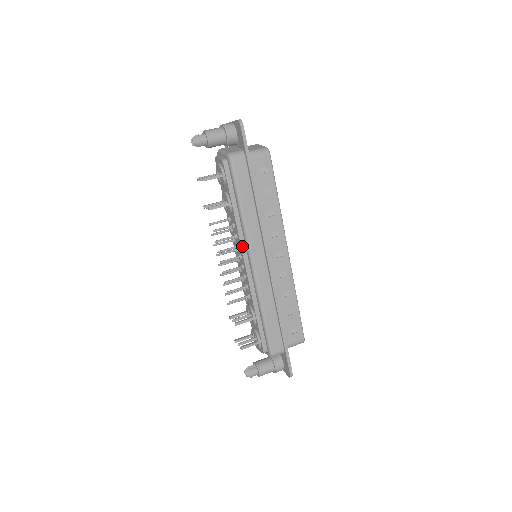
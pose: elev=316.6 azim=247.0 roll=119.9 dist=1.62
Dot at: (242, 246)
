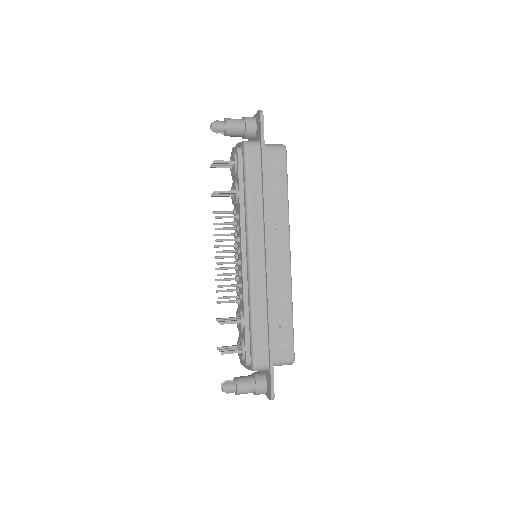
Dot at: (242, 238)
